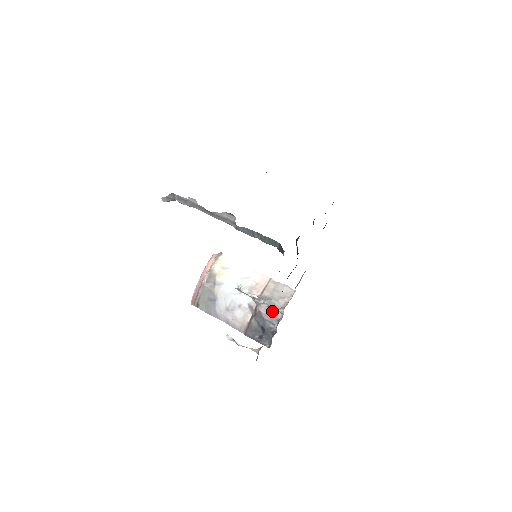
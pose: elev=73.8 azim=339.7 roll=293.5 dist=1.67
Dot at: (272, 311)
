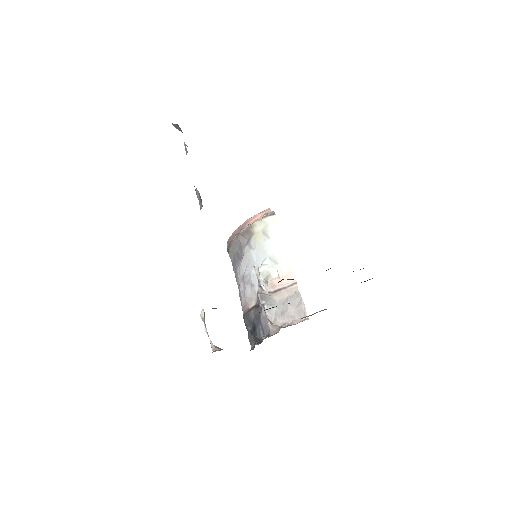
Dot at: occluded
